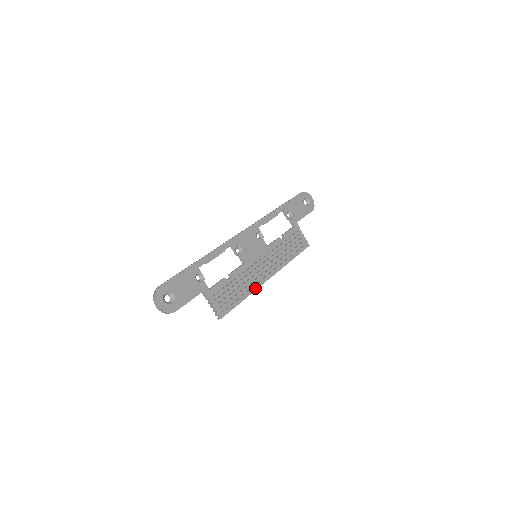
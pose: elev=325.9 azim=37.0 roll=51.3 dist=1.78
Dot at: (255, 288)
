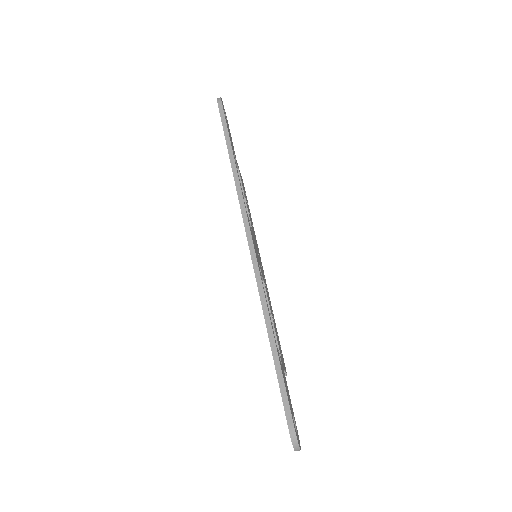
Dot at: occluded
